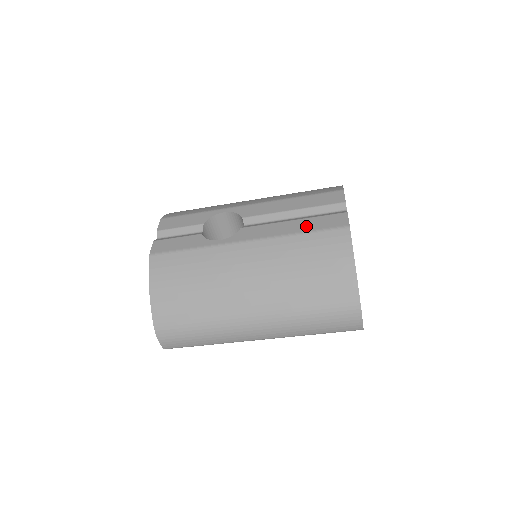
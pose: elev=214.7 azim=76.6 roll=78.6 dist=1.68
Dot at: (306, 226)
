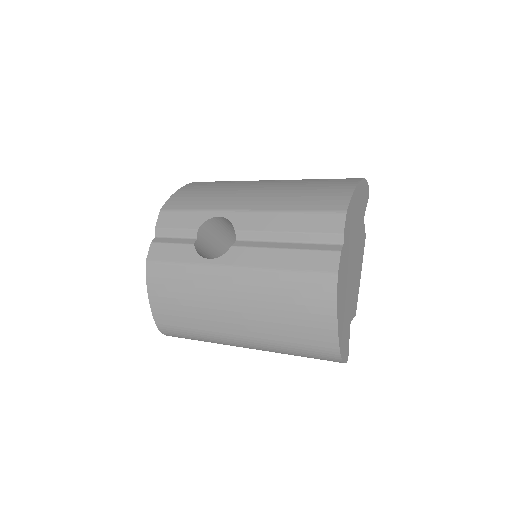
Dot at: (294, 262)
